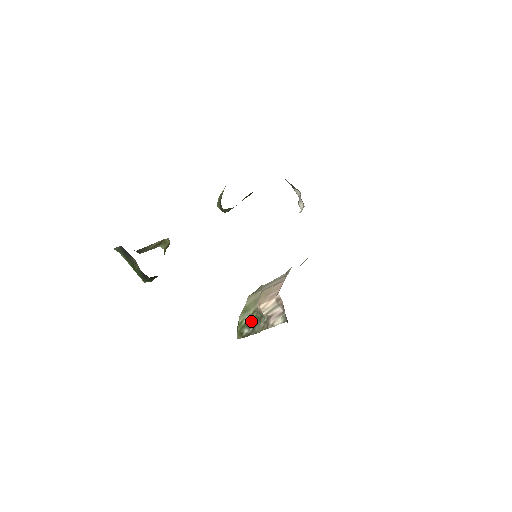
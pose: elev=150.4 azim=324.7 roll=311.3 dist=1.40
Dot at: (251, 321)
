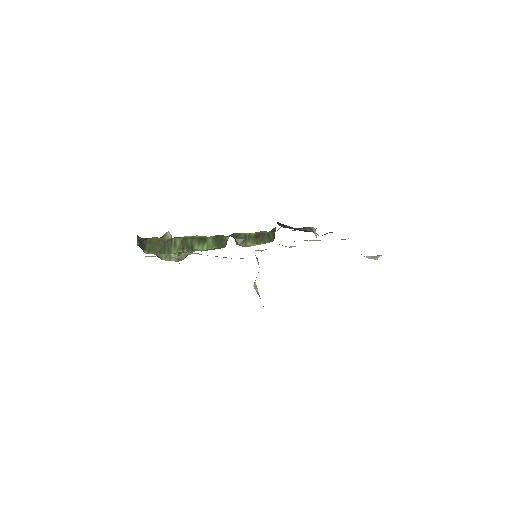
Dot at: occluded
